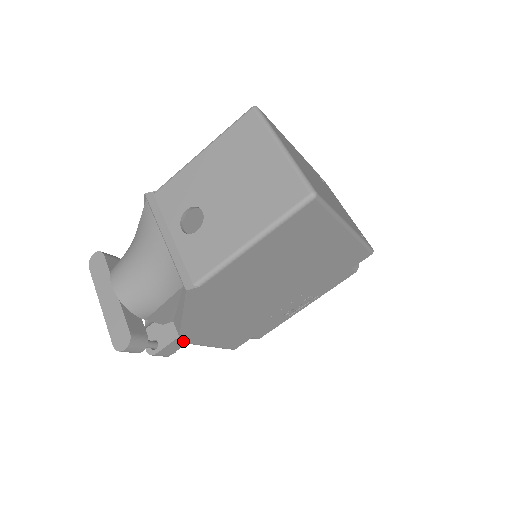
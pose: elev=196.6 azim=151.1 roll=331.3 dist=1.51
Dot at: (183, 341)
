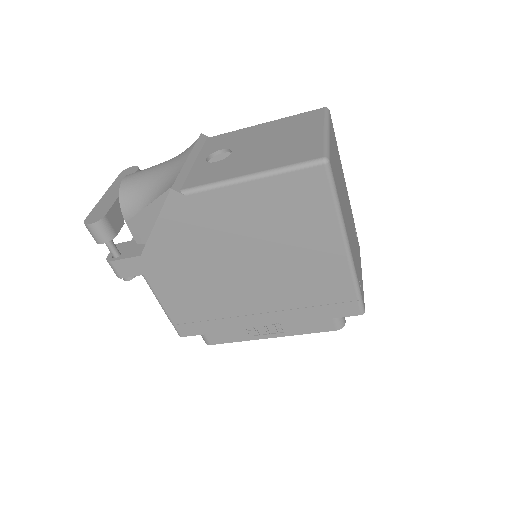
Dot at: (141, 267)
